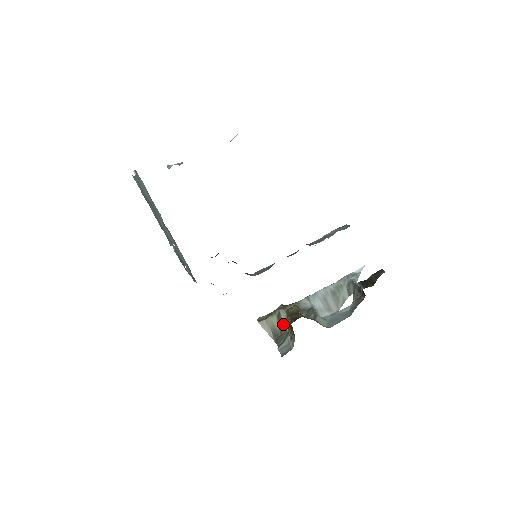
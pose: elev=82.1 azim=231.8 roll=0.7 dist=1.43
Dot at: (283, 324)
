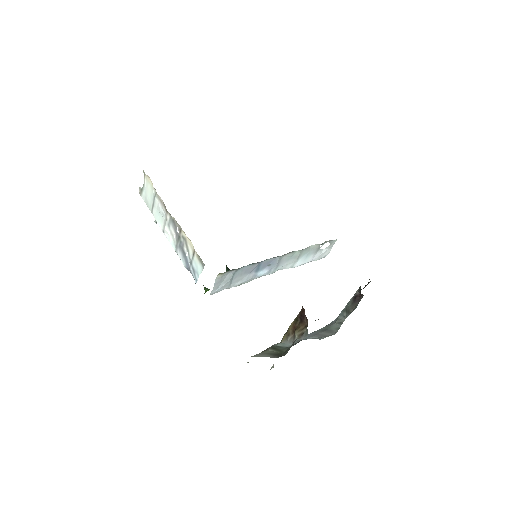
Dot at: (282, 347)
